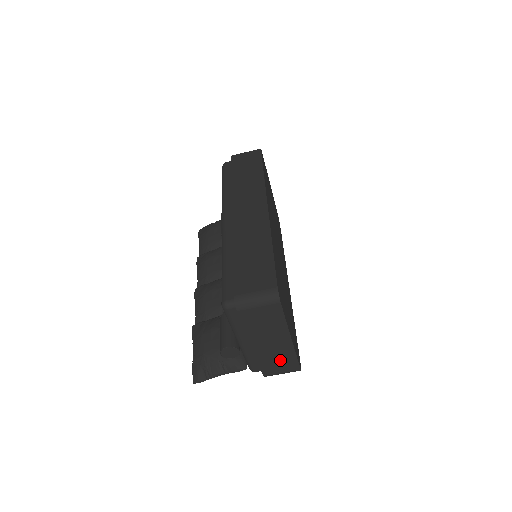
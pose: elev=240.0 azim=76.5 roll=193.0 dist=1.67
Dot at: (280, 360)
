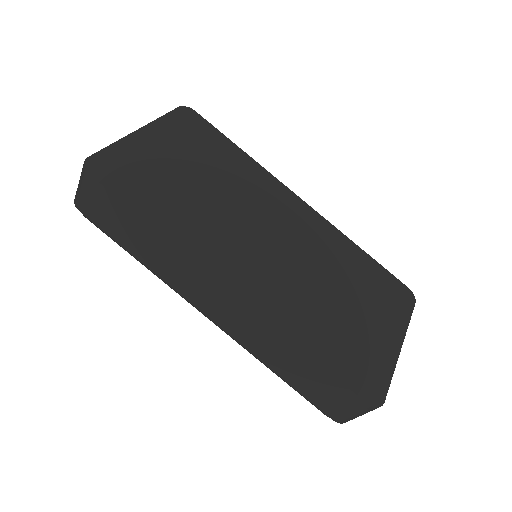
Dot at: occluded
